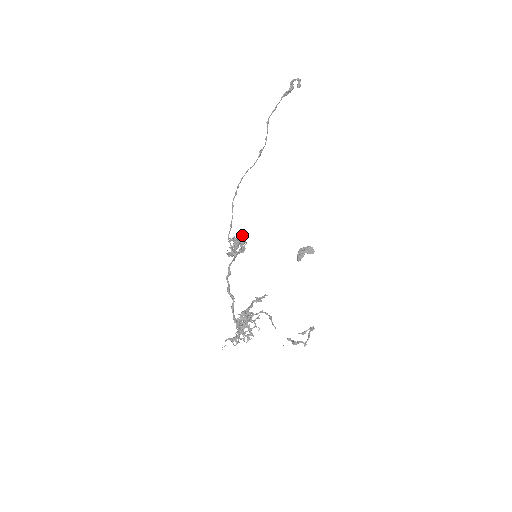
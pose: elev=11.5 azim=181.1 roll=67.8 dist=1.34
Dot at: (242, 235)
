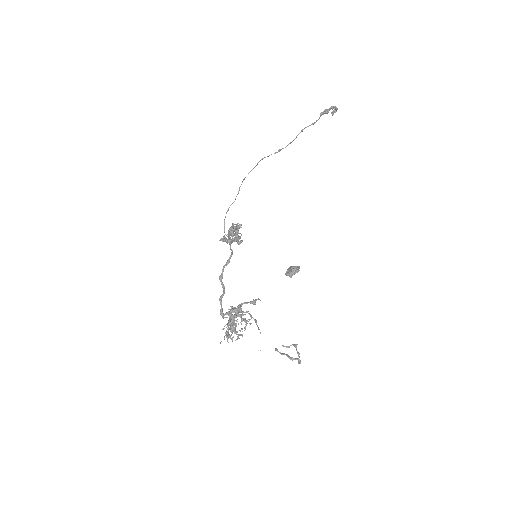
Dot at: (239, 224)
